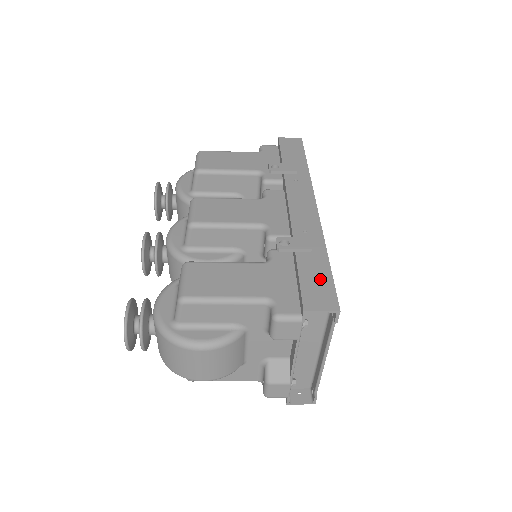
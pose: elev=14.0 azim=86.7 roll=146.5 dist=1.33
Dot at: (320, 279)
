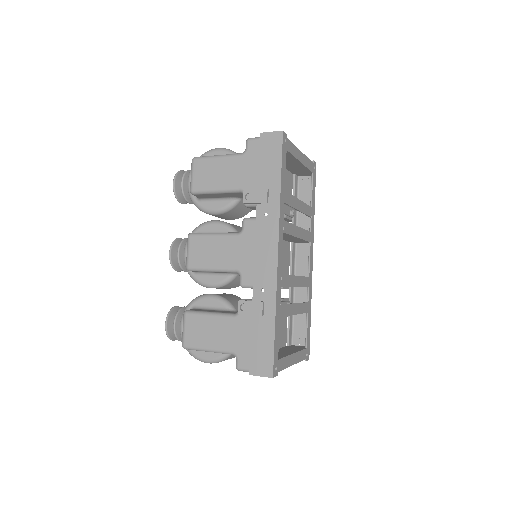
Dot at: (265, 346)
